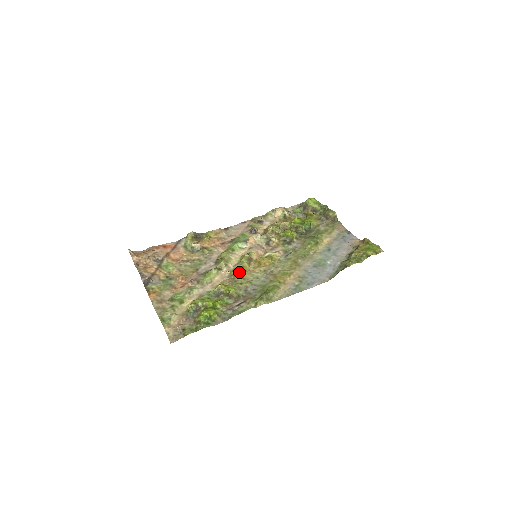
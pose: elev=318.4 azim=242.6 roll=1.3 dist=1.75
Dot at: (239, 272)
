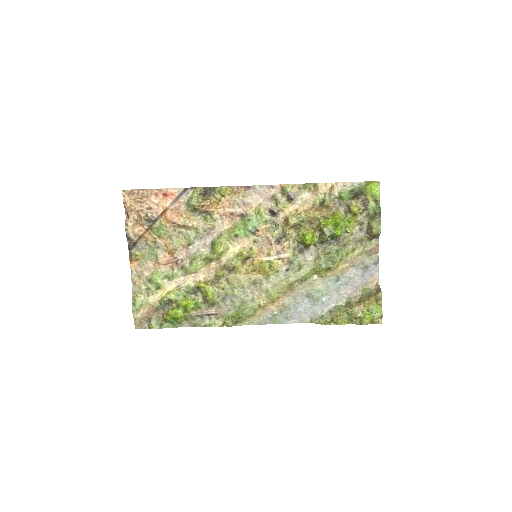
Dot at: (229, 270)
